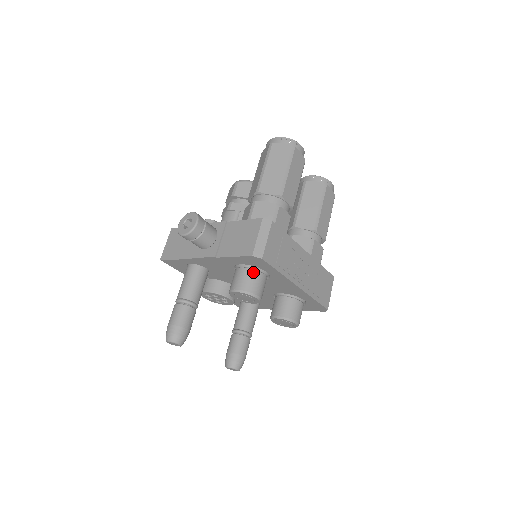
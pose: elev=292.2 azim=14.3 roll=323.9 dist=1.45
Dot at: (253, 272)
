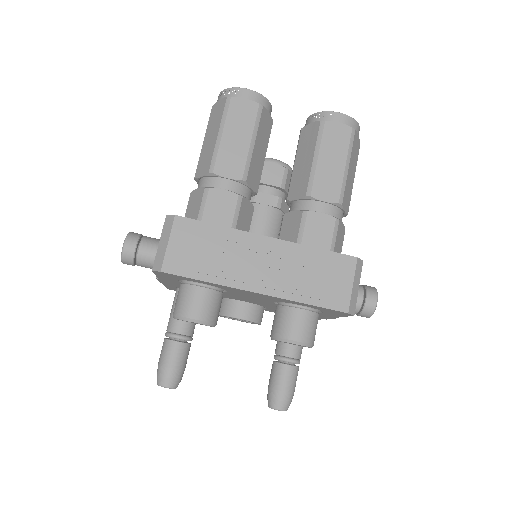
Dot at: (185, 288)
